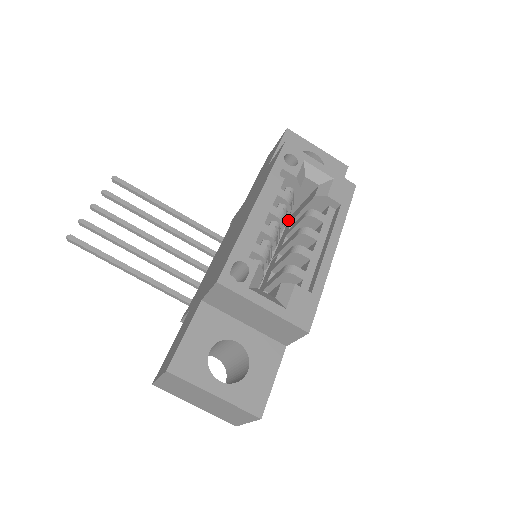
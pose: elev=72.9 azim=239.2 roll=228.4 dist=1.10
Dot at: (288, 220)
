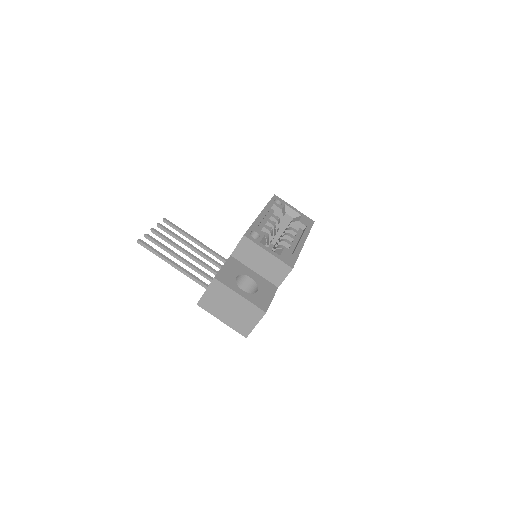
Dot at: occluded
